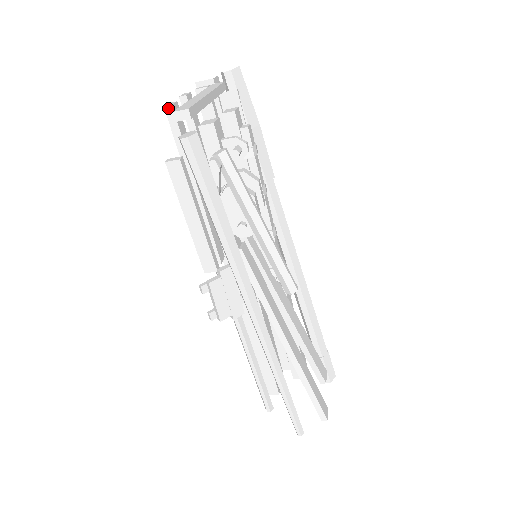
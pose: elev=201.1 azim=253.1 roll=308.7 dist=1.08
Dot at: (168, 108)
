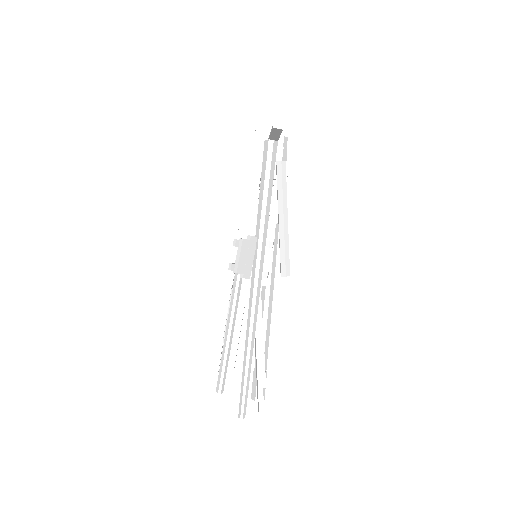
Dot at: (258, 127)
